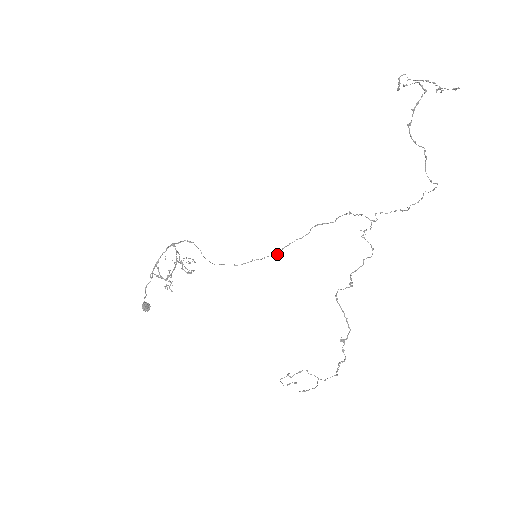
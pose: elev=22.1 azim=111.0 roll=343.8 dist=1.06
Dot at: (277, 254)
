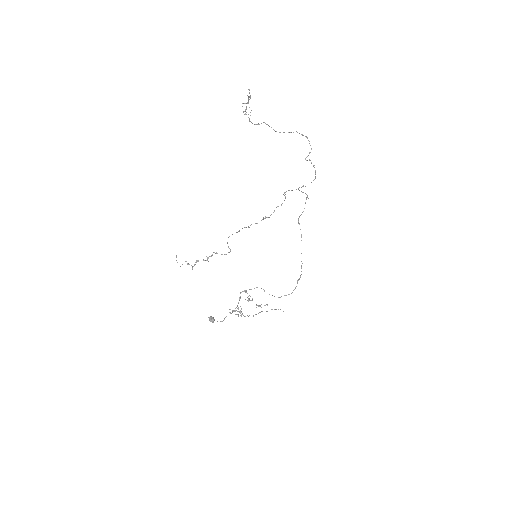
Dot at: (302, 263)
